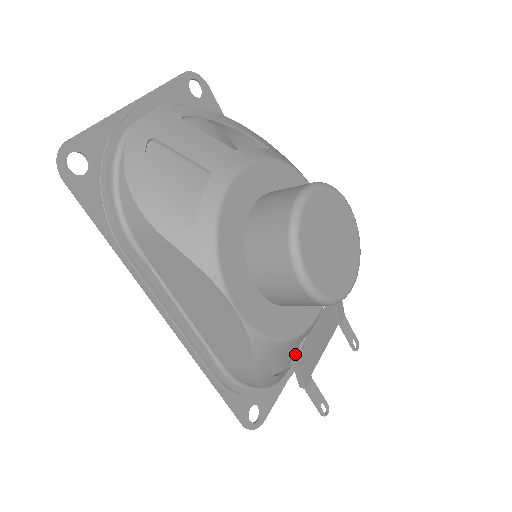
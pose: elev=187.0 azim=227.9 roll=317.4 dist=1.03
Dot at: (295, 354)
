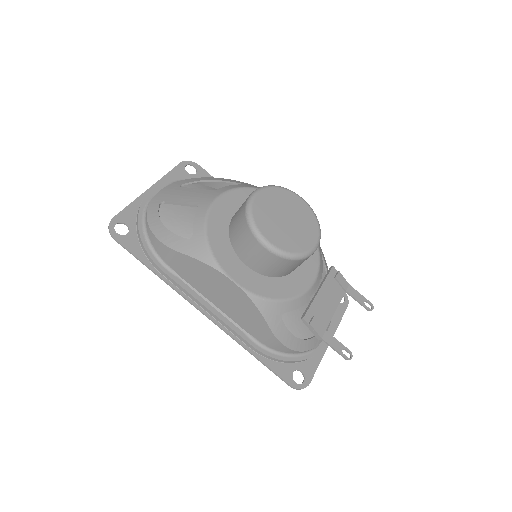
Dot at: occluded
